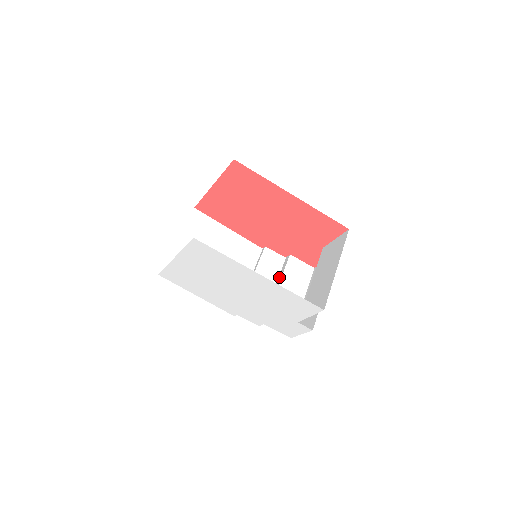
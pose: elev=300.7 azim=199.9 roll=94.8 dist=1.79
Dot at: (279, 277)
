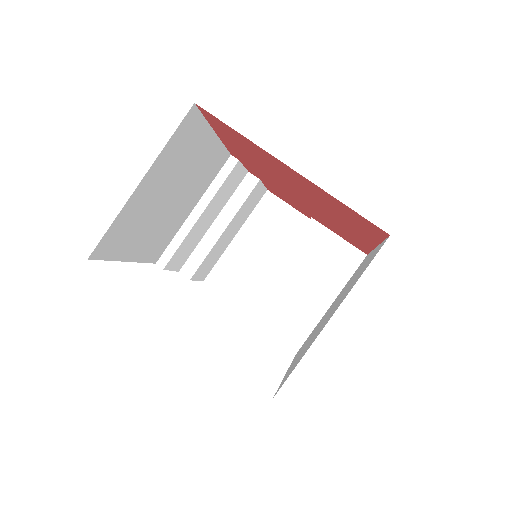
Dot at: (230, 207)
